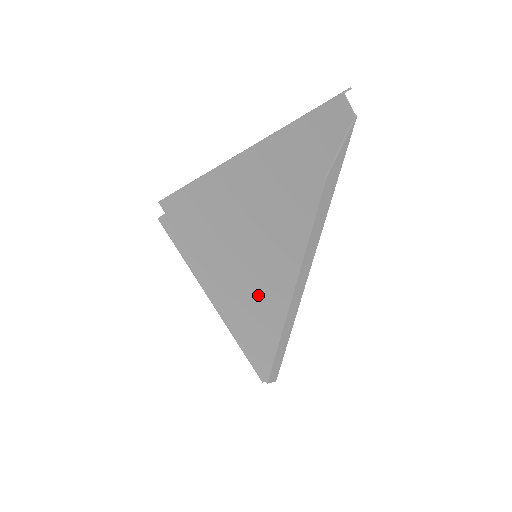
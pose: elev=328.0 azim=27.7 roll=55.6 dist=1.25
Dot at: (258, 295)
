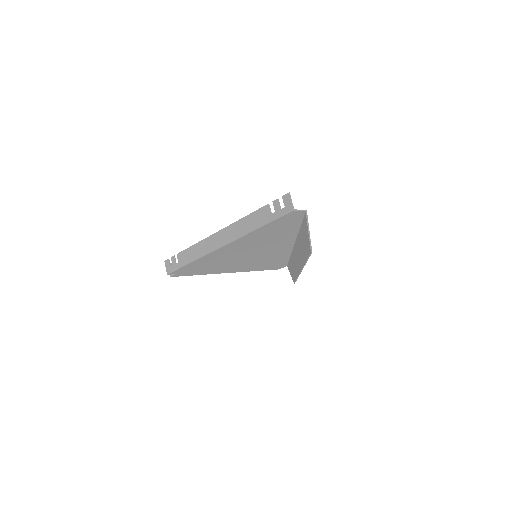
Dot at: (263, 260)
